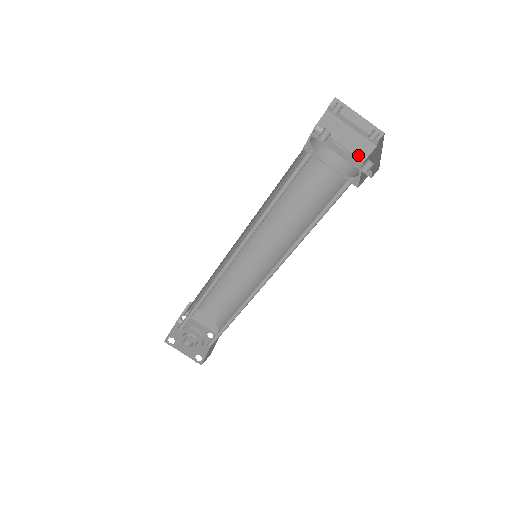
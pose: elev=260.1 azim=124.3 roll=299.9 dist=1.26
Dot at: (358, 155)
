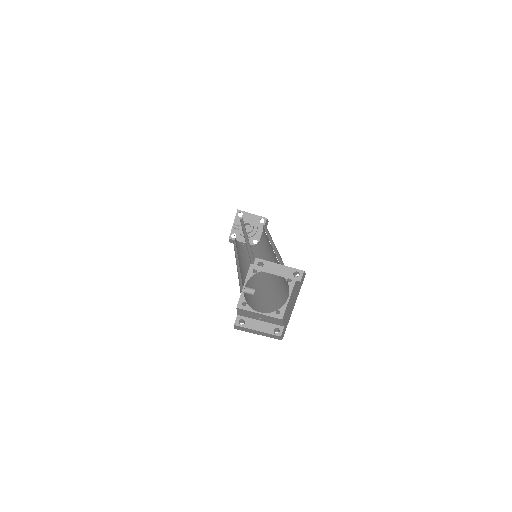
Dot at: occluded
